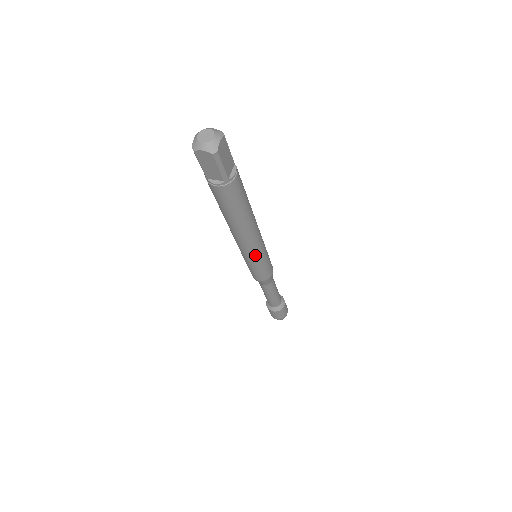
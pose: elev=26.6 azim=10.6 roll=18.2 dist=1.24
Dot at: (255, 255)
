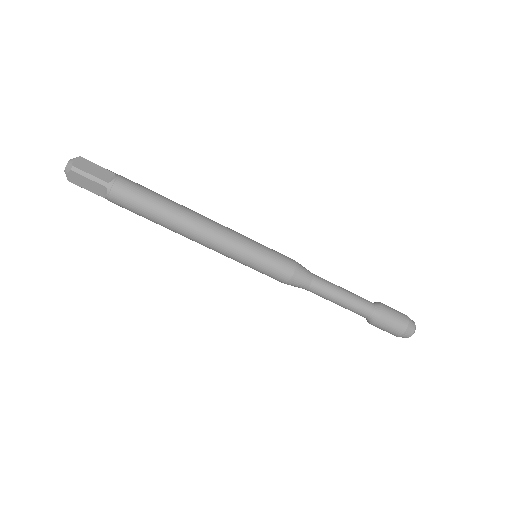
Dot at: (234, 248)
